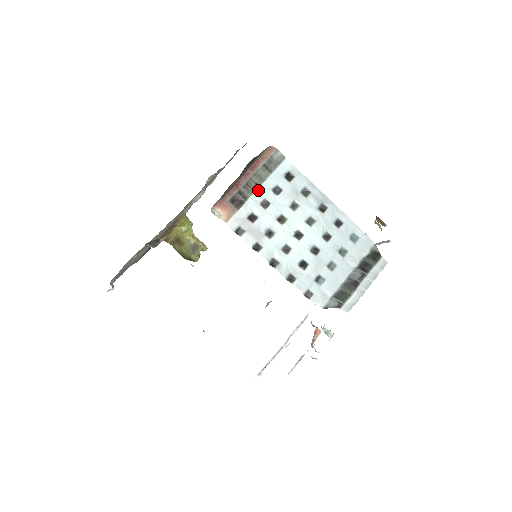
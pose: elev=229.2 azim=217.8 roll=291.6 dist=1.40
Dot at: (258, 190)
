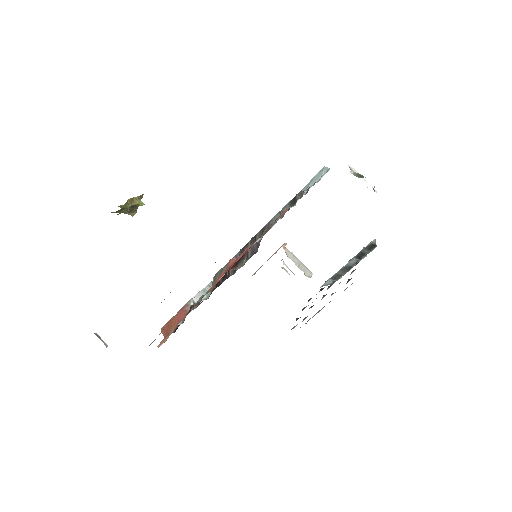
Dot at: (321, 309)
